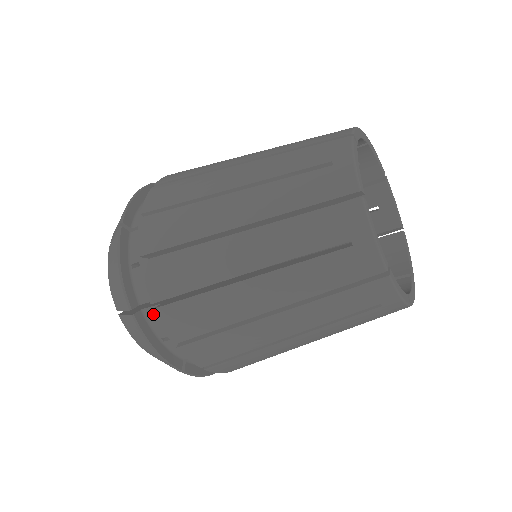
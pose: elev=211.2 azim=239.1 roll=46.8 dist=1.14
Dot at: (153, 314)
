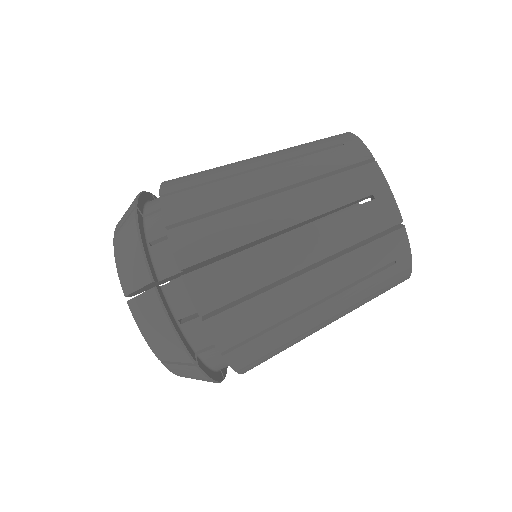
Dot at: occluded
